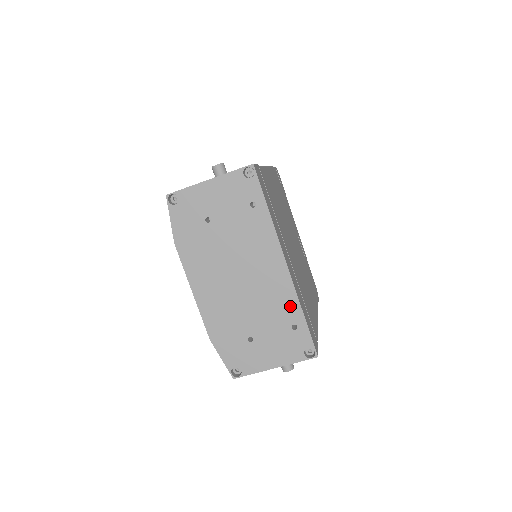
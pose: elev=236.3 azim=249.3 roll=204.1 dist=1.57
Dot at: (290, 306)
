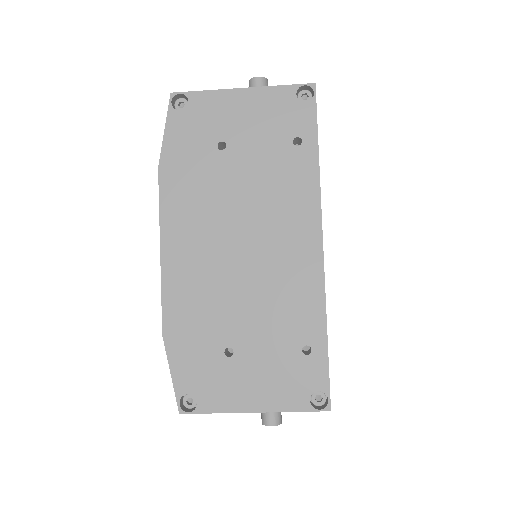
Dot at: (309, 313)
